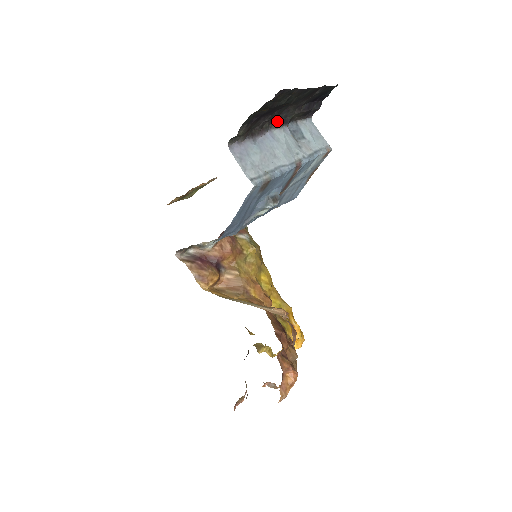
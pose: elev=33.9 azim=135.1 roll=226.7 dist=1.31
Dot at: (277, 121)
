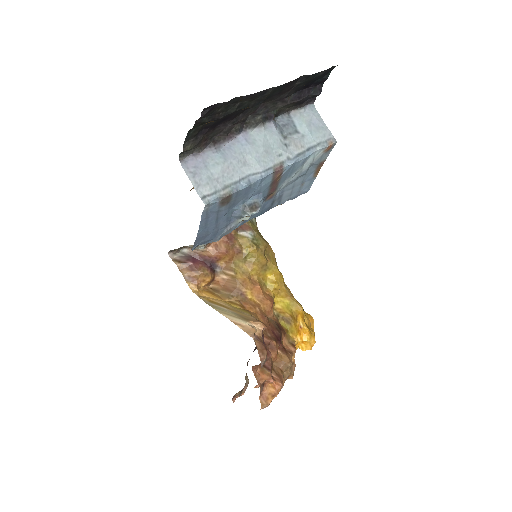
Dot at: (254, 119)
